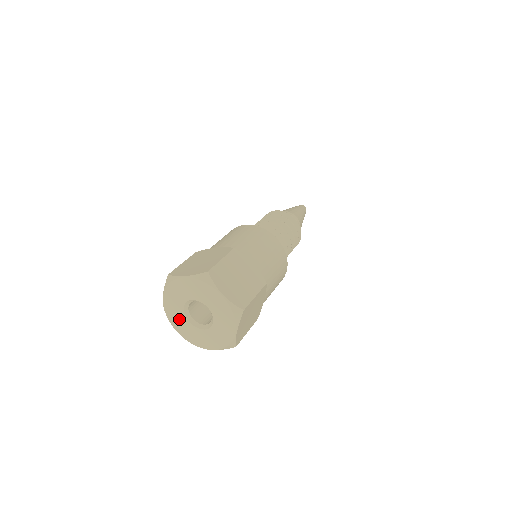
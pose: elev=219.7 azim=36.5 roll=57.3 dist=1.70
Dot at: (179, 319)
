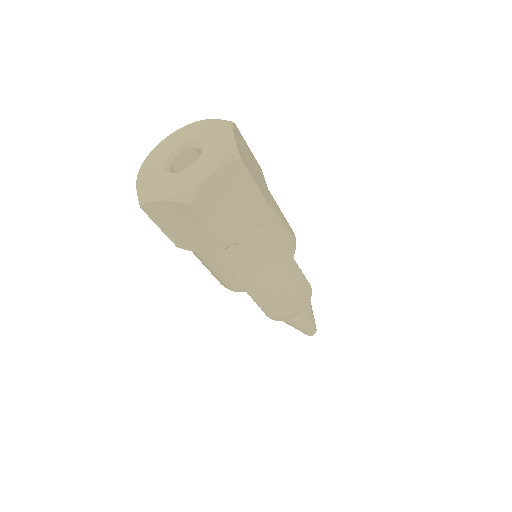
Dot at: (155, 164)
